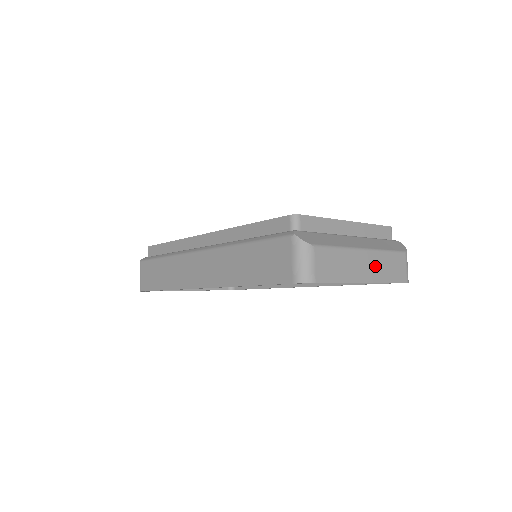
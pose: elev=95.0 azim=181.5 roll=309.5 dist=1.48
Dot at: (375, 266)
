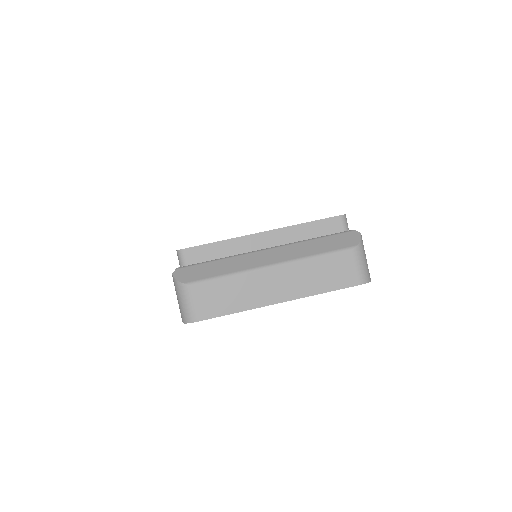
Dot at: (294, 280)
